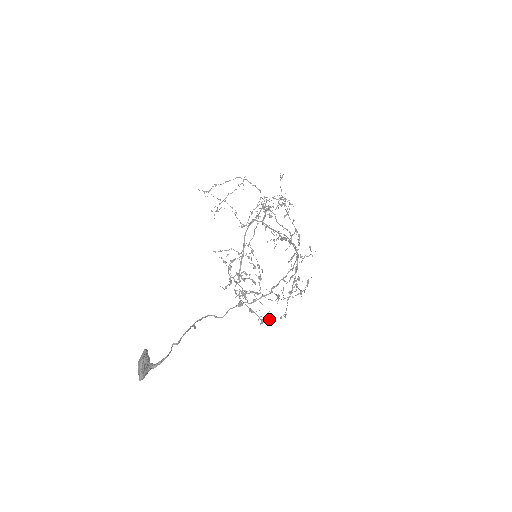
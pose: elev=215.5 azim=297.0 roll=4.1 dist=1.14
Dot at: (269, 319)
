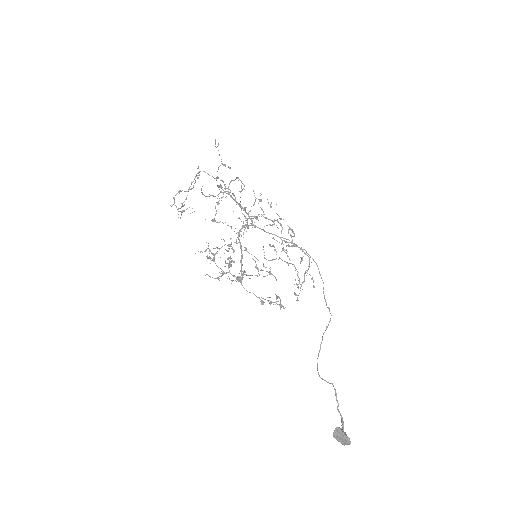
Dot at: occluded
